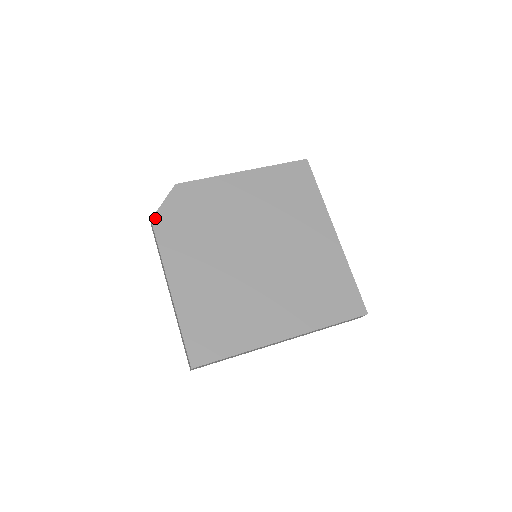
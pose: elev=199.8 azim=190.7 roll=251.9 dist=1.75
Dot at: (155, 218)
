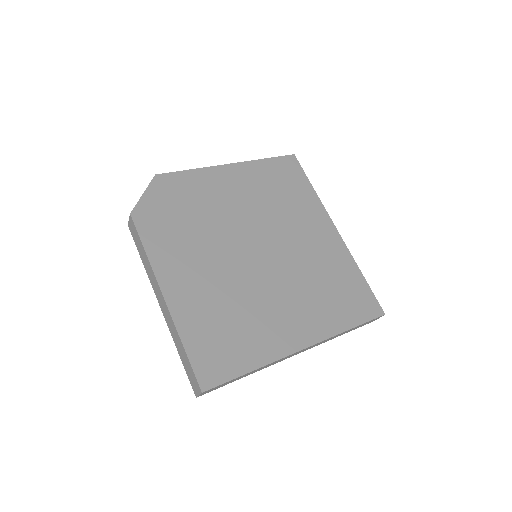
Dot at: (135, 212)
